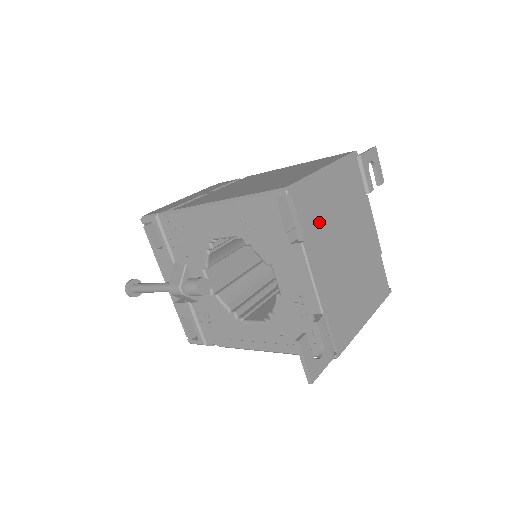
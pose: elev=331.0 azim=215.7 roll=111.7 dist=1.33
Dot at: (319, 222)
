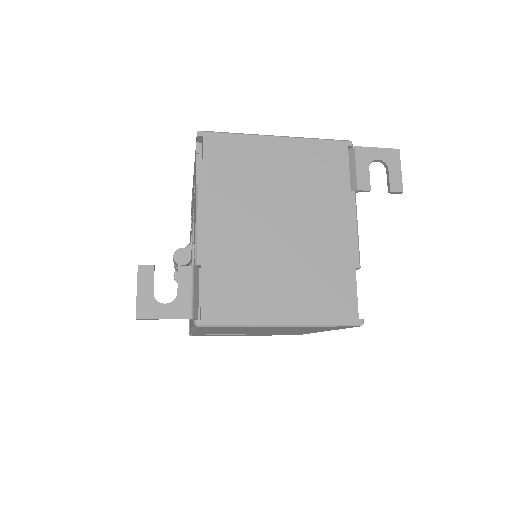
Dot at: (237, 179)
